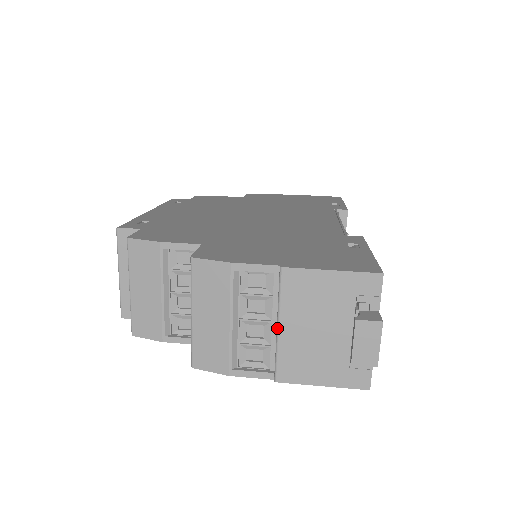
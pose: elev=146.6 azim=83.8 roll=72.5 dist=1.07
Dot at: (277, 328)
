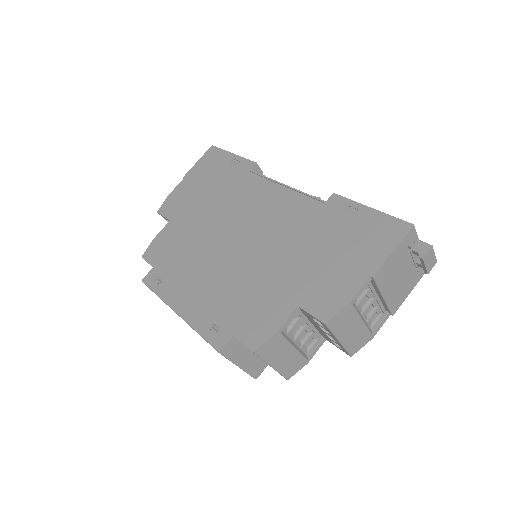
Dot at: (384, 298)
